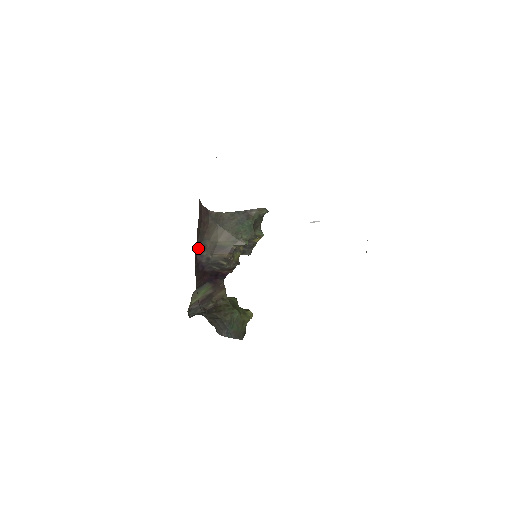
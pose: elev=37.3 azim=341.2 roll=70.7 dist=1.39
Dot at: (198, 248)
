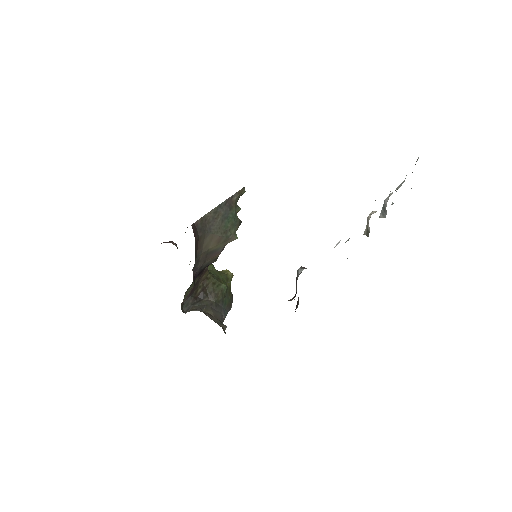
Dot at: occluded
